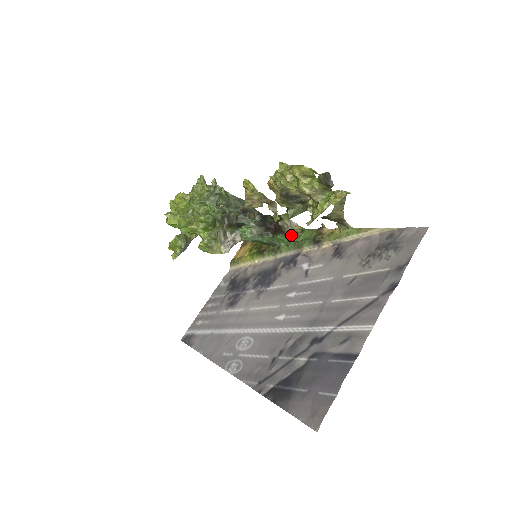
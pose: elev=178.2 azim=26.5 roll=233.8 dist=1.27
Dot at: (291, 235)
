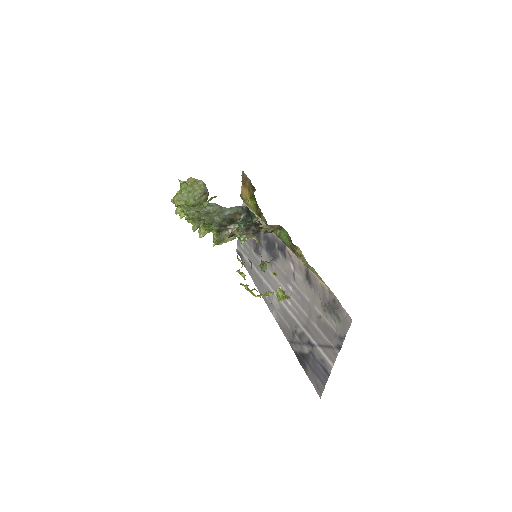
Dot at: occluded
